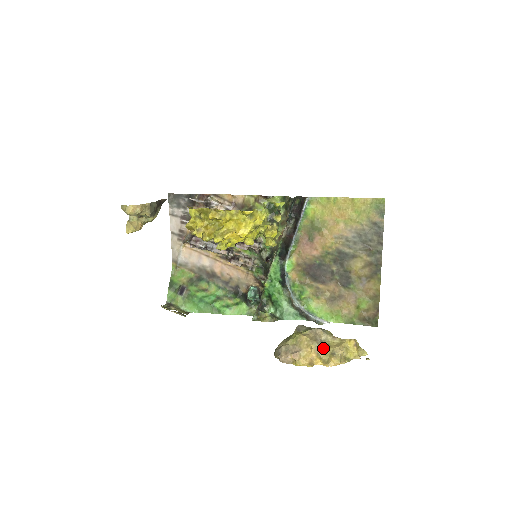
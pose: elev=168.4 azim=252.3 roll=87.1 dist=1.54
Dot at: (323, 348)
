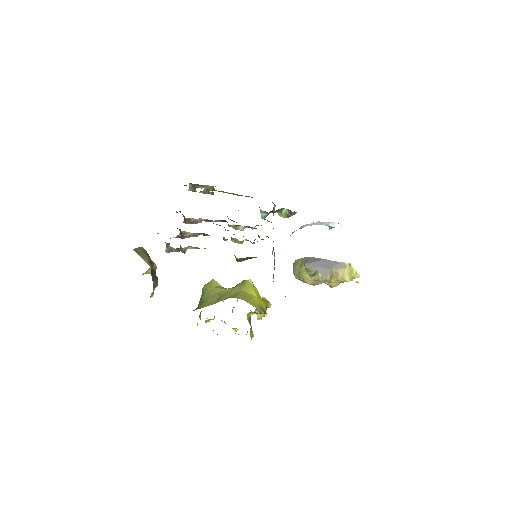
Dot at: occluded
